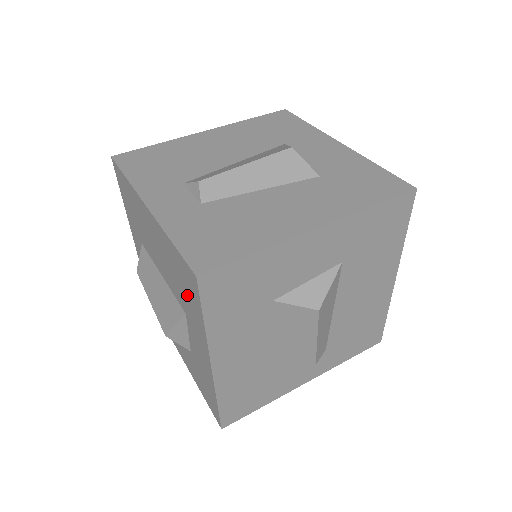
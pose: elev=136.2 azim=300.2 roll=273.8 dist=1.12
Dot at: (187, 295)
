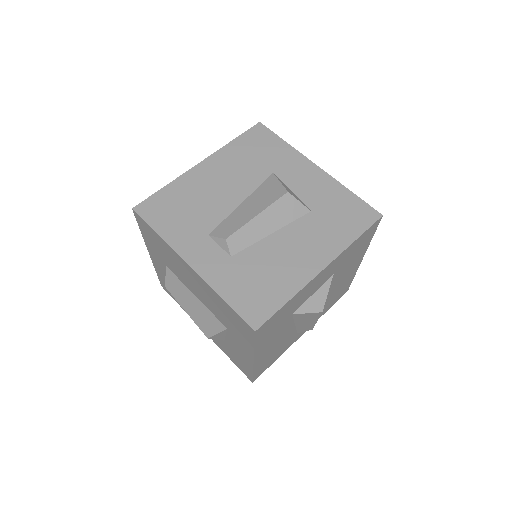
Dot at: (235, 327)
